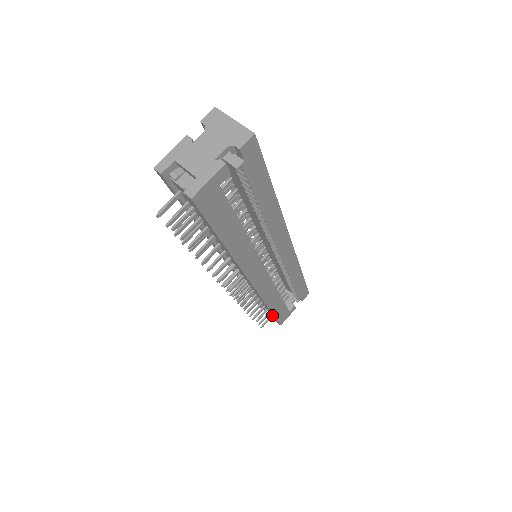
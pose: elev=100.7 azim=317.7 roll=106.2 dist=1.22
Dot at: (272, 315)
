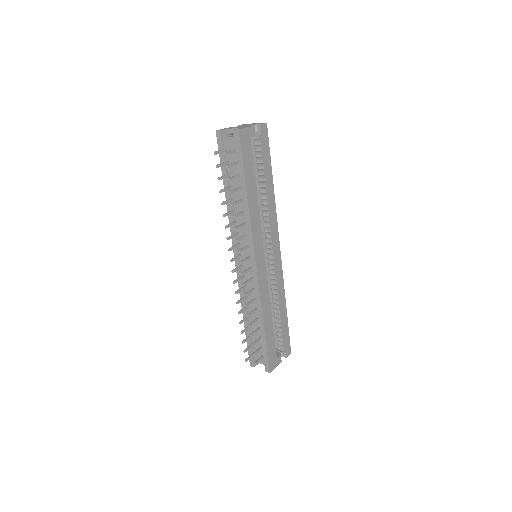
Dot at: (264, 348)
